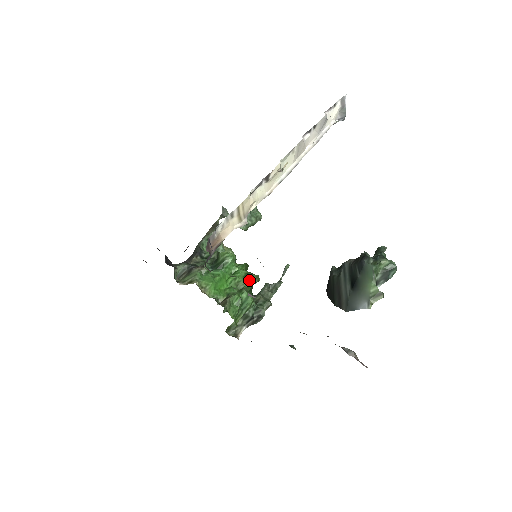
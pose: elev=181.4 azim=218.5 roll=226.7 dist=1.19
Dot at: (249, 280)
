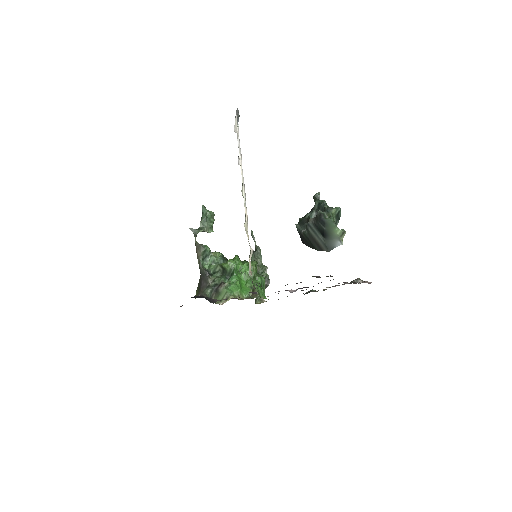
Dot at: (254, 268)
